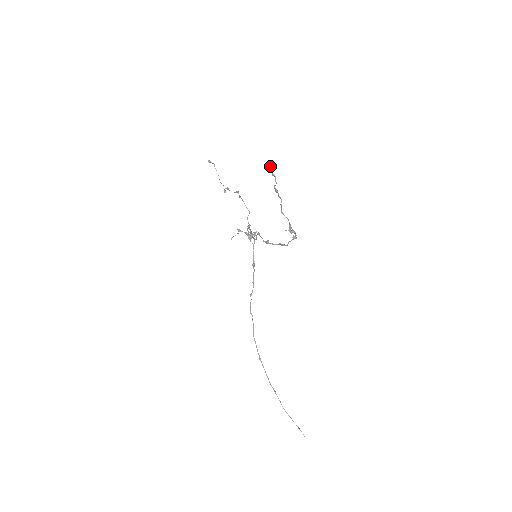
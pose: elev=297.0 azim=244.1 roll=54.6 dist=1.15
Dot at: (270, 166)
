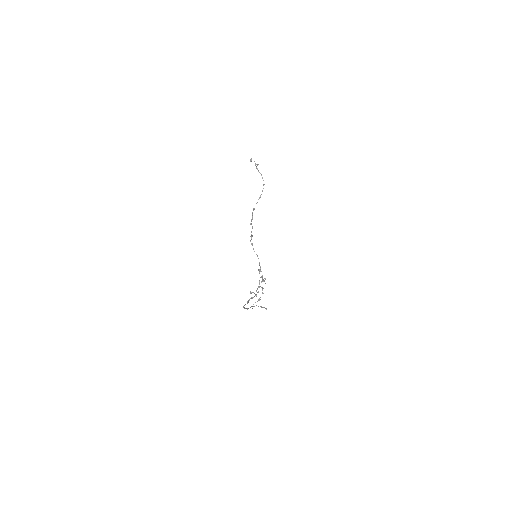
Dot at: (250, 159)
